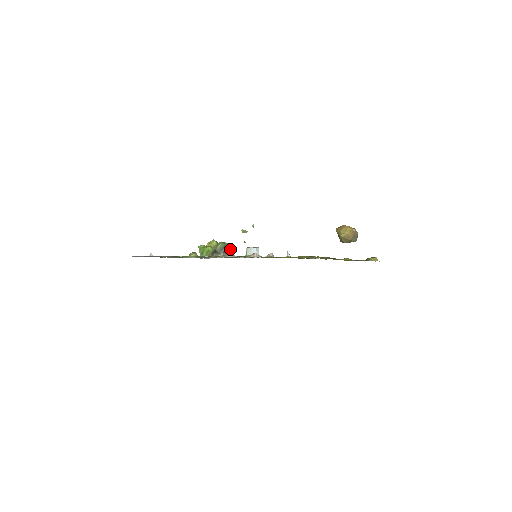
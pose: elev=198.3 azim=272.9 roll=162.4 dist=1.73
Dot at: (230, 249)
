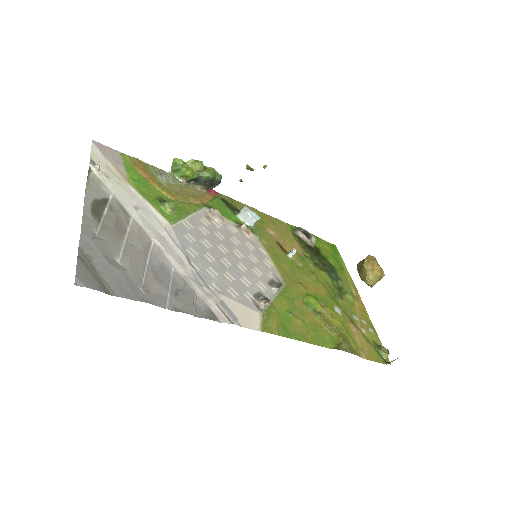
Dot at: (217, 183)
